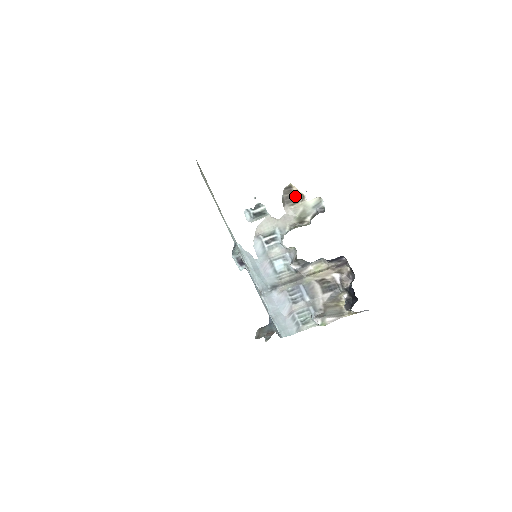
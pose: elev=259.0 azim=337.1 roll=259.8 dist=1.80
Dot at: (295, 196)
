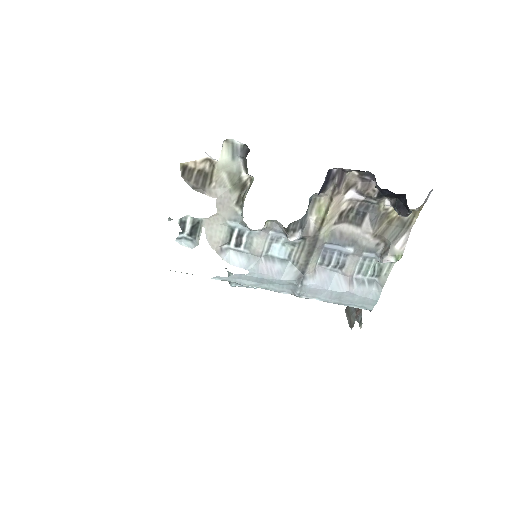
Dot at: (201, 170)
